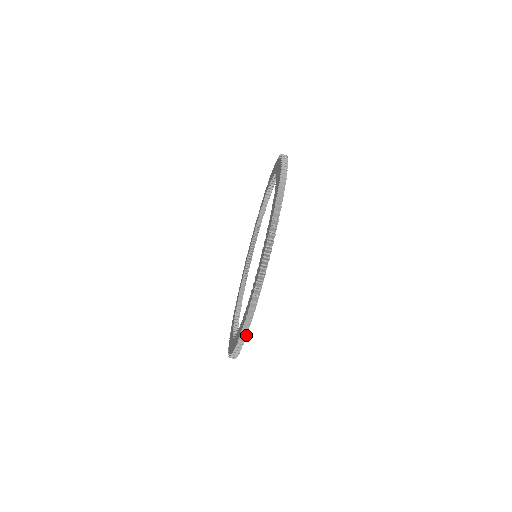
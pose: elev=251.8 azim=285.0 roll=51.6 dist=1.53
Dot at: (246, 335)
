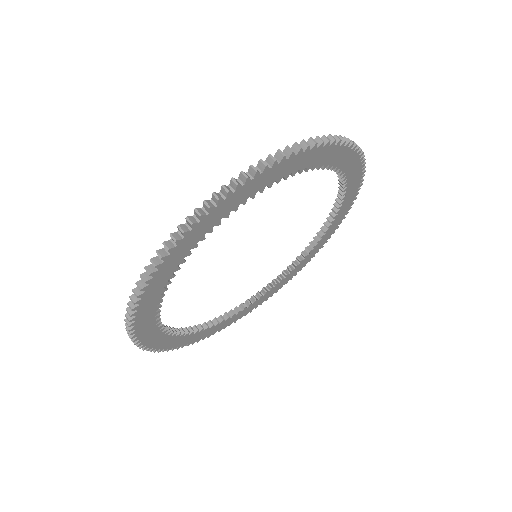
Dot at: (142, 287)
